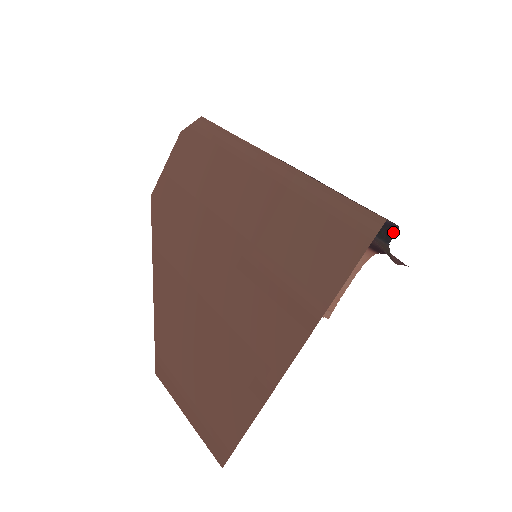
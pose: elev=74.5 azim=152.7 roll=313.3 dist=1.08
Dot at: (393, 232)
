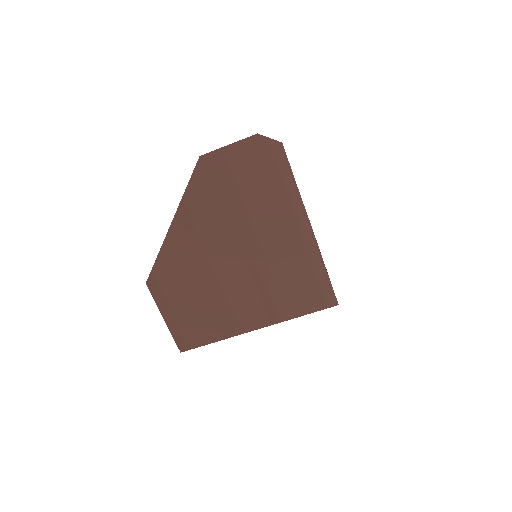
Dot at: occluded
